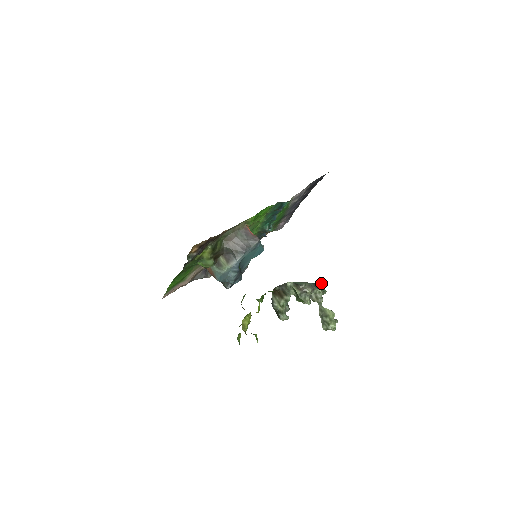
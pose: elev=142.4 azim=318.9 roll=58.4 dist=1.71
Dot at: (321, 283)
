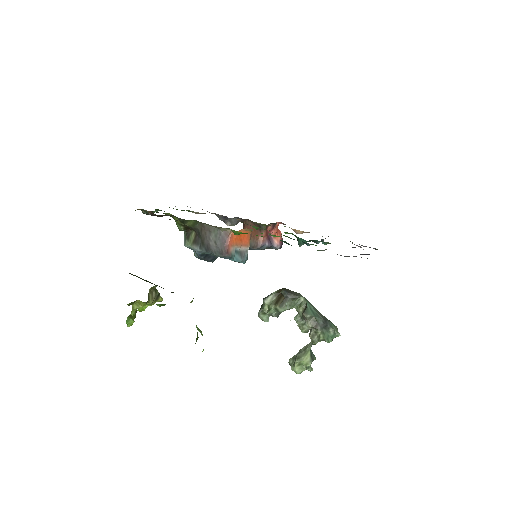
Dot at: (336, 330)
